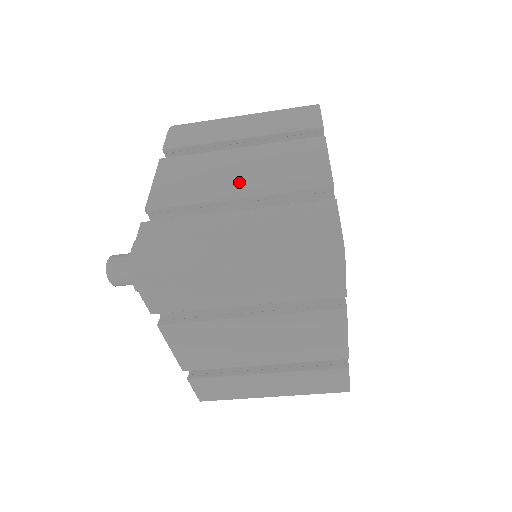
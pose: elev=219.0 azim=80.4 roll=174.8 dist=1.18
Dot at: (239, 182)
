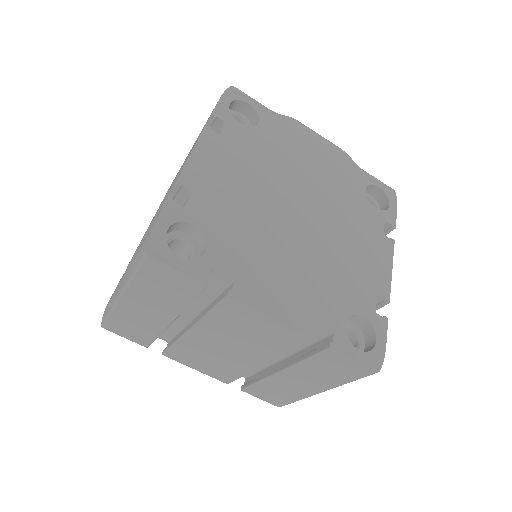
Dot at: occluded
